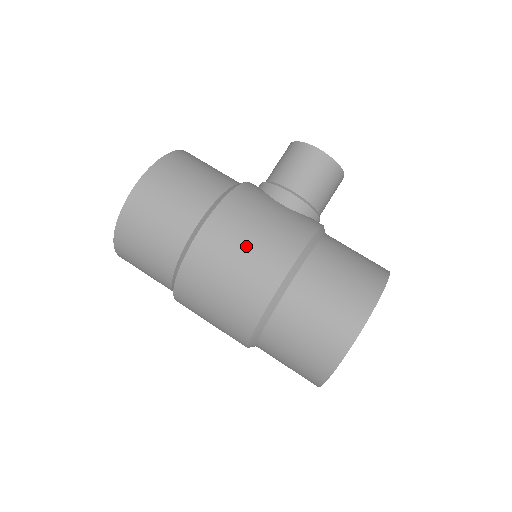
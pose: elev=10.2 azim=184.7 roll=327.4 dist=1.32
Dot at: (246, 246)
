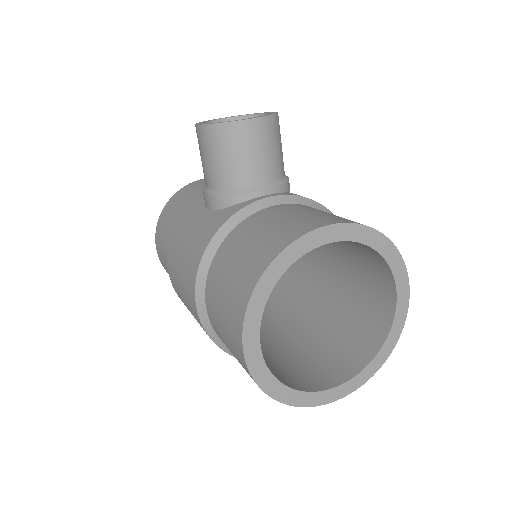
Dot at: (180, 283)
